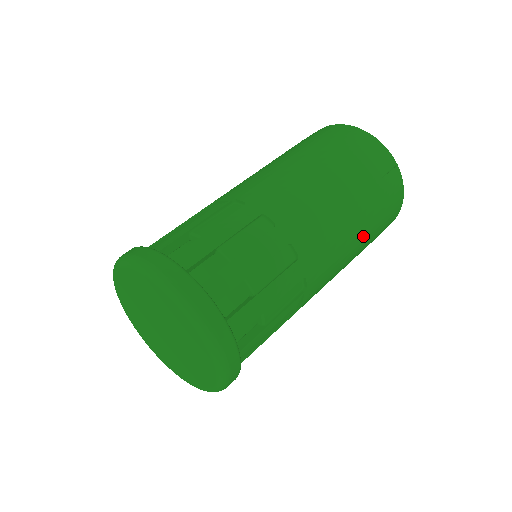
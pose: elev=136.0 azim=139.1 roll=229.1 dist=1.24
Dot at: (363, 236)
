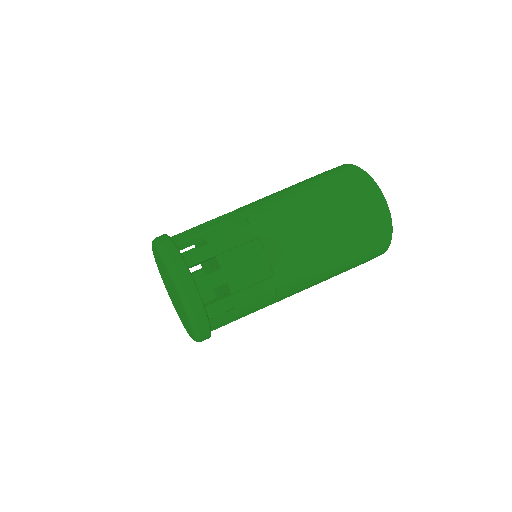
Dot at: (330, 218)
